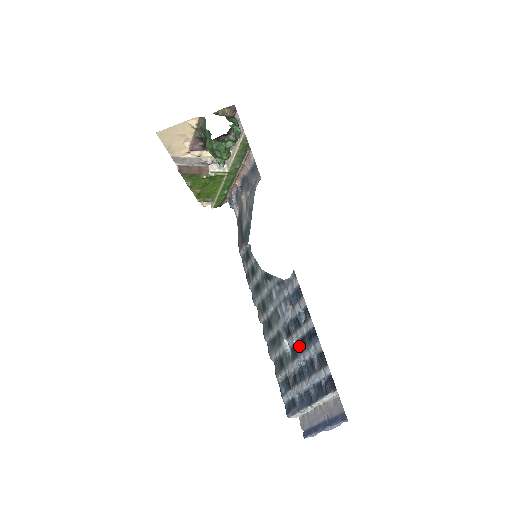
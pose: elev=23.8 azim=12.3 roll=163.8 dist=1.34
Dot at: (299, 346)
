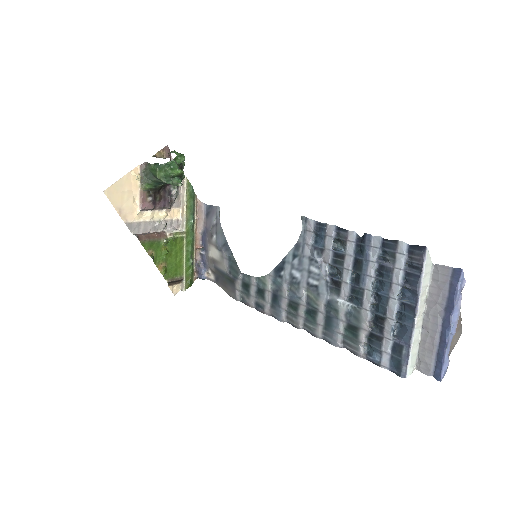
Dot at: (357, 280)
